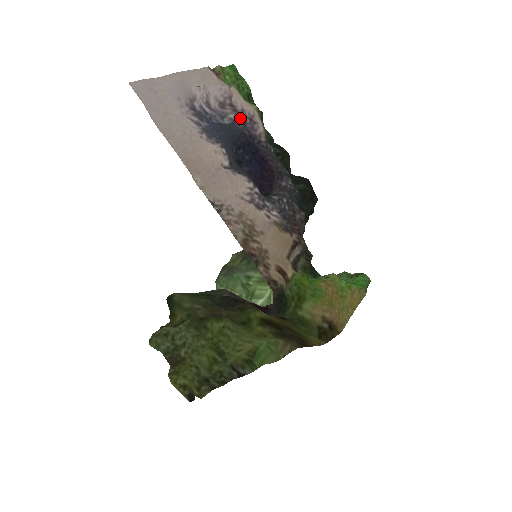
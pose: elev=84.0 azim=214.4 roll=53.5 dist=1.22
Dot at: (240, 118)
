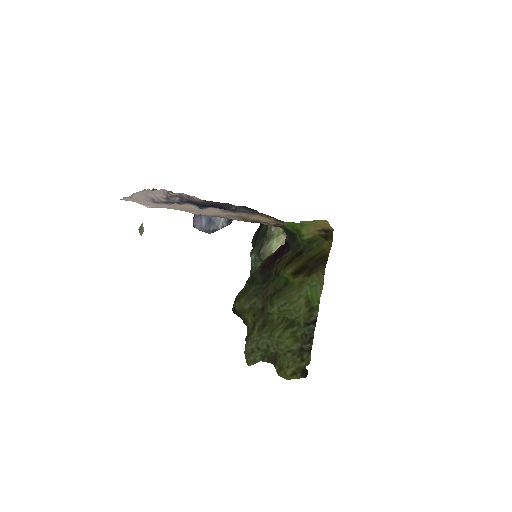
Dot at: (182, 198)
